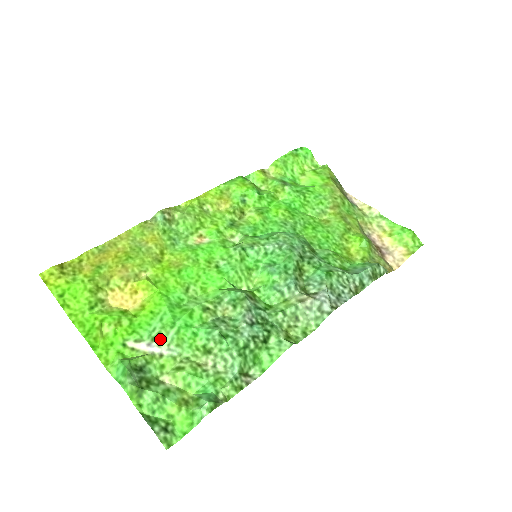
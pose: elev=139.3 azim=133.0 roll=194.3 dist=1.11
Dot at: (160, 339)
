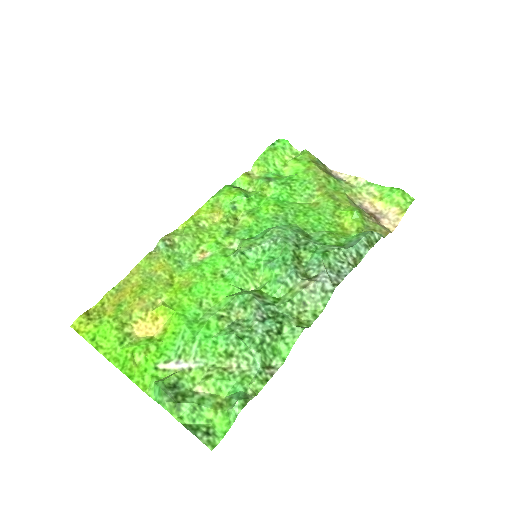
Dot at: (186, 355)
